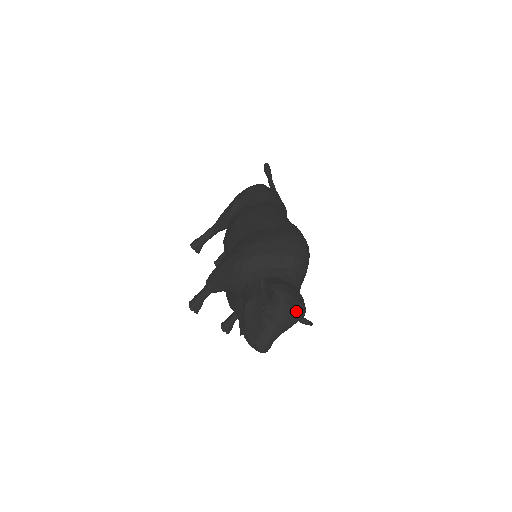
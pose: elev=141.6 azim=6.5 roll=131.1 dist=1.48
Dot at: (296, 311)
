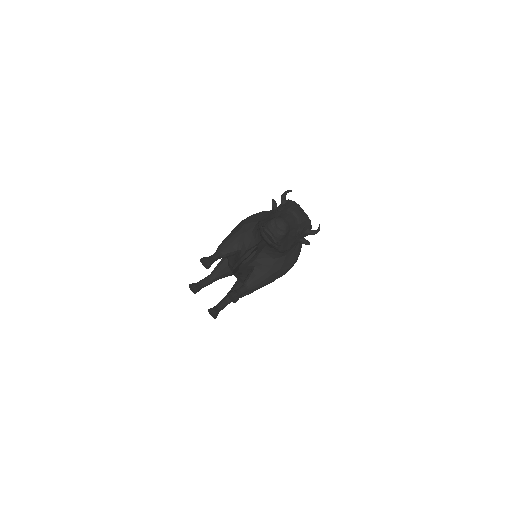
Dot at: occluded
